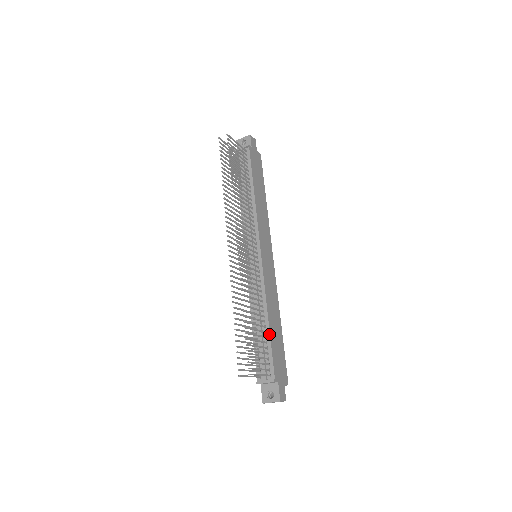
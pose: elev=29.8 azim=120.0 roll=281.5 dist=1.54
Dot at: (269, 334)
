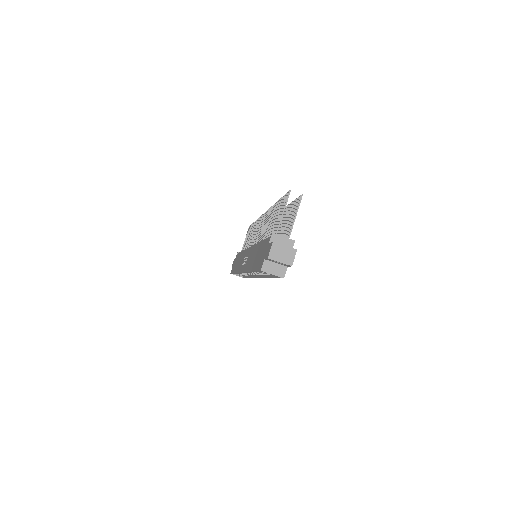
Dot at: occluded
